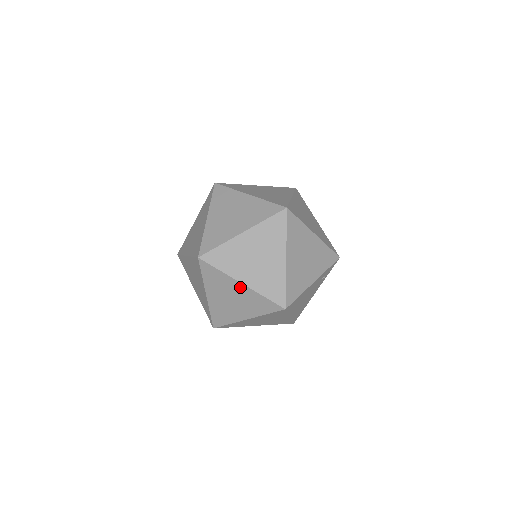
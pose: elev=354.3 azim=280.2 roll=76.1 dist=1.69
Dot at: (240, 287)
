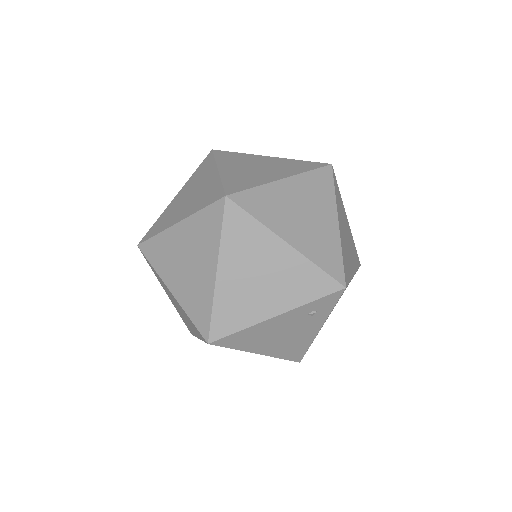
Dot at: (172, 295)
